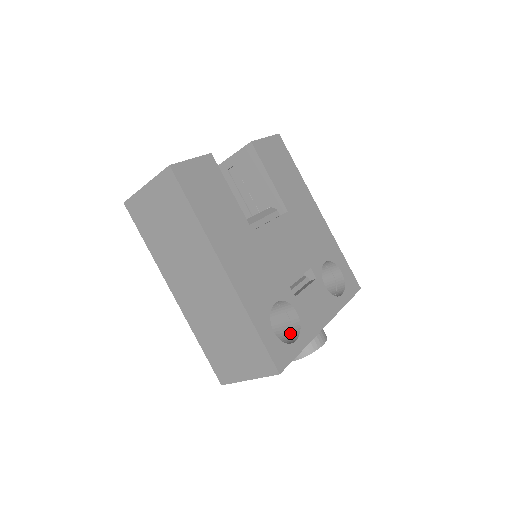
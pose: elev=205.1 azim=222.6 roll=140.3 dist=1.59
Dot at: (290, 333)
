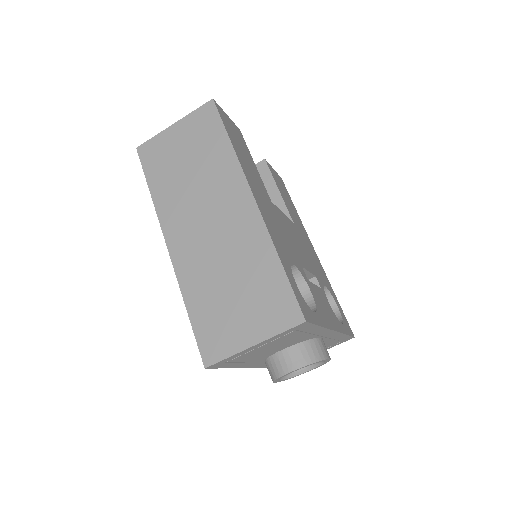
Dot at: occluded
